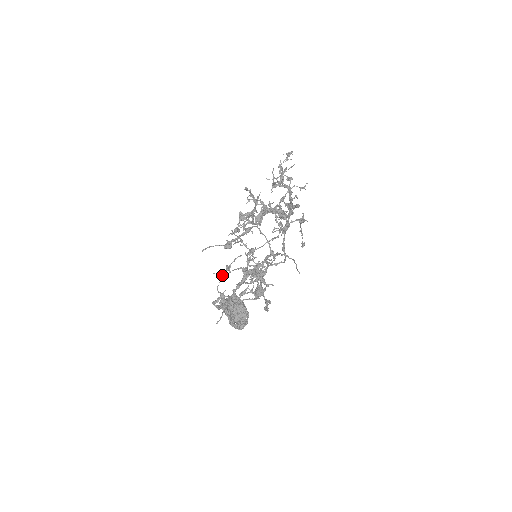
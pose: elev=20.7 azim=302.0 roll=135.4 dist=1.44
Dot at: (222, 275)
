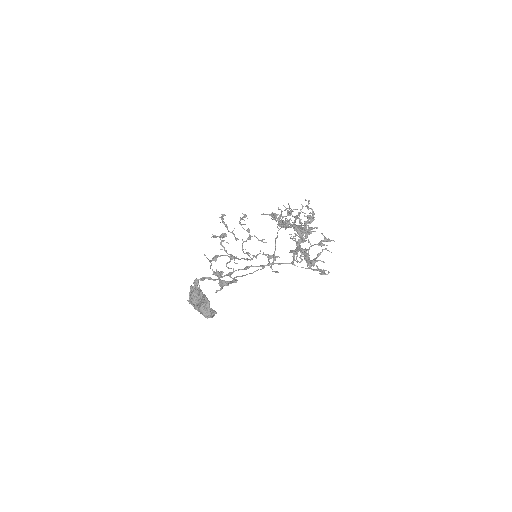
Dot at: (210, 261)
